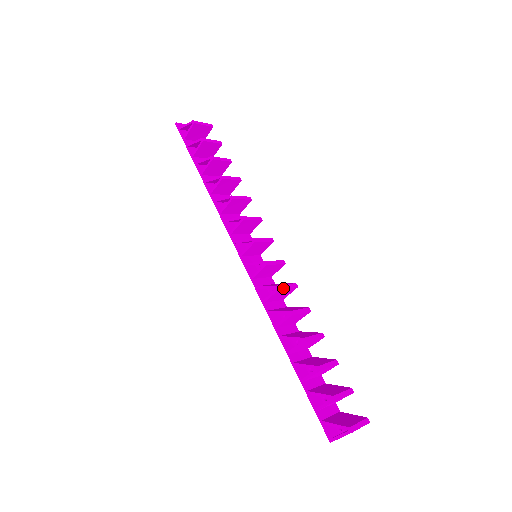
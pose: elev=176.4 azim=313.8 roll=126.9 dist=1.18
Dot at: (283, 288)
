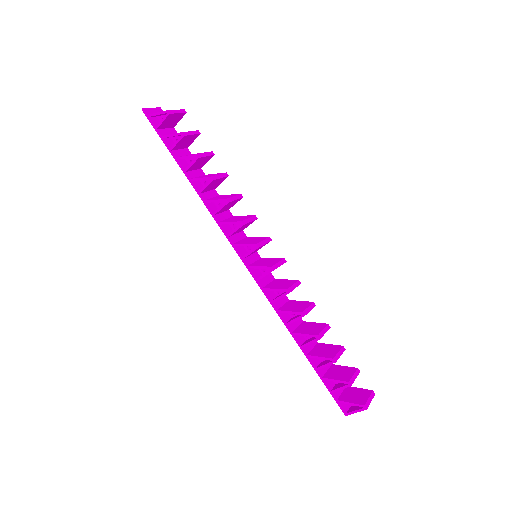
Dot at: (292, 290)
